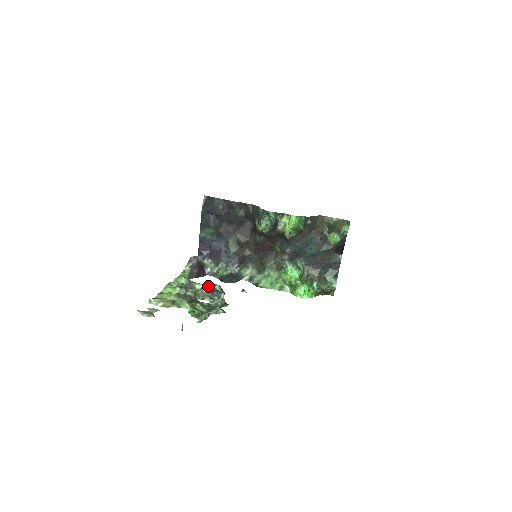
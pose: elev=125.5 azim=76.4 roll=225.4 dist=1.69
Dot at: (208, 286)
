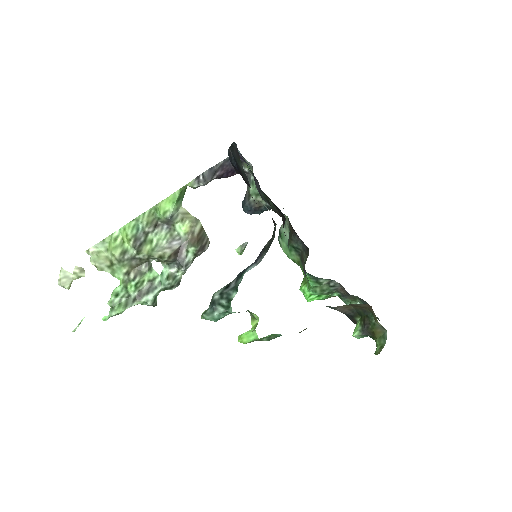
Dot at: (167, 258)
